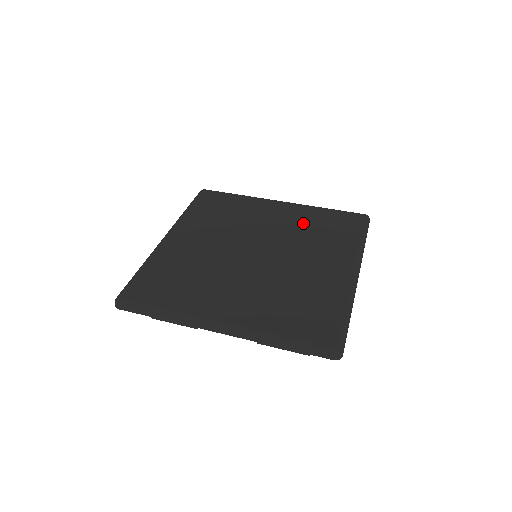
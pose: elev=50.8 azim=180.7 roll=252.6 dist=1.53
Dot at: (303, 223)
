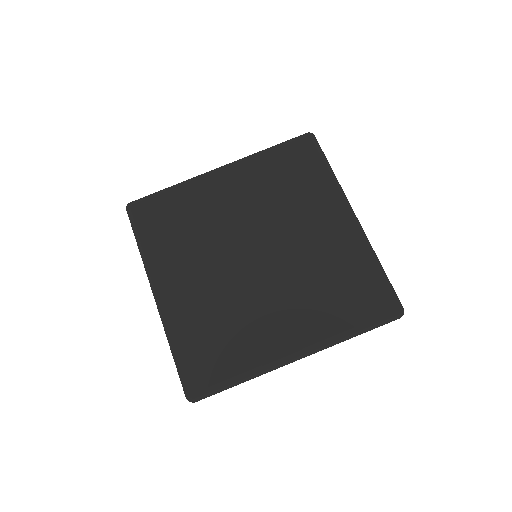
Dot at: (331, 262)
